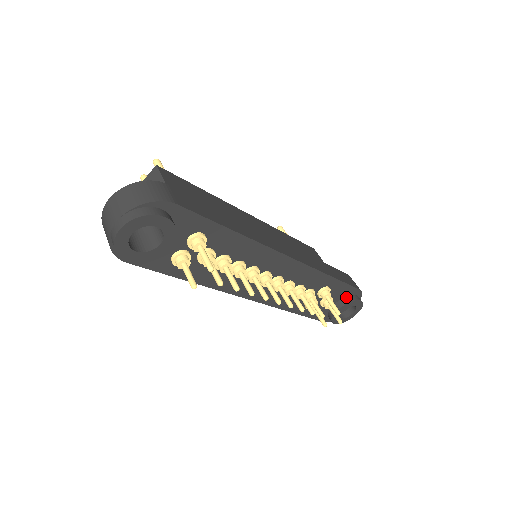
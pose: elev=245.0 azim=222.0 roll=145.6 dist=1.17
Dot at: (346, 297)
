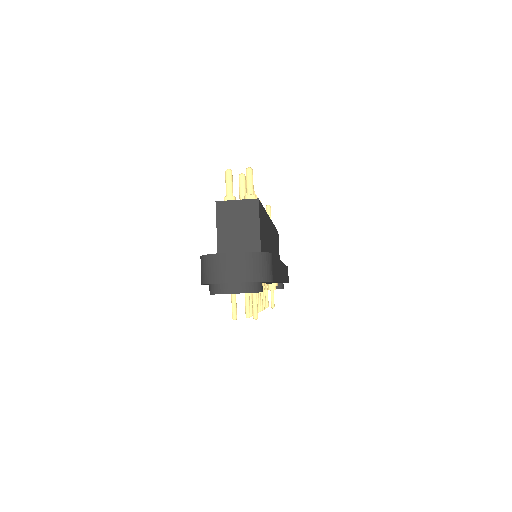
Dot at: (278, 284)
